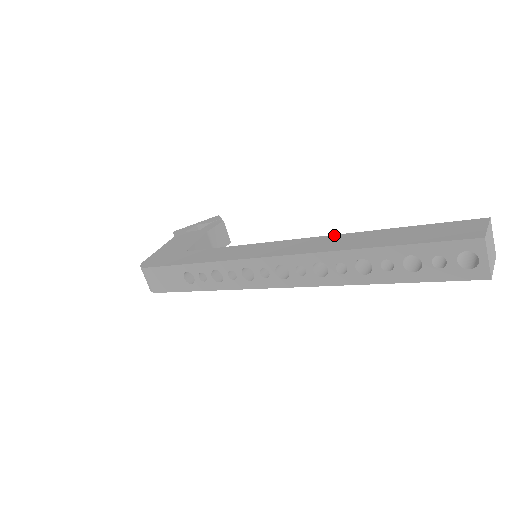
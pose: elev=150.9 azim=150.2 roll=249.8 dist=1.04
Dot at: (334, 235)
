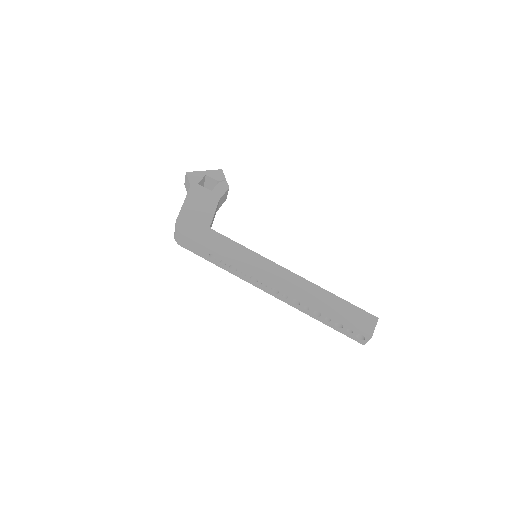
Dot at: (309, 281)
